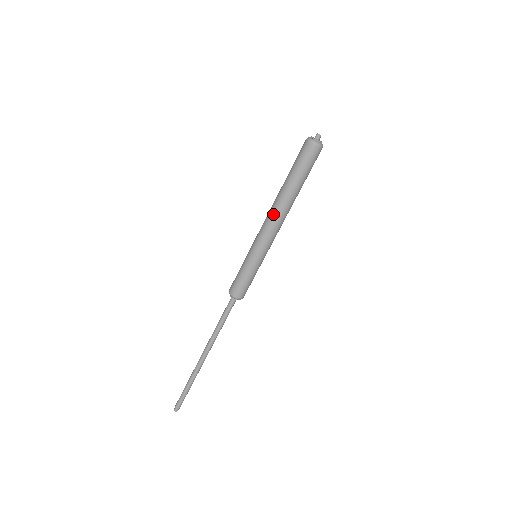
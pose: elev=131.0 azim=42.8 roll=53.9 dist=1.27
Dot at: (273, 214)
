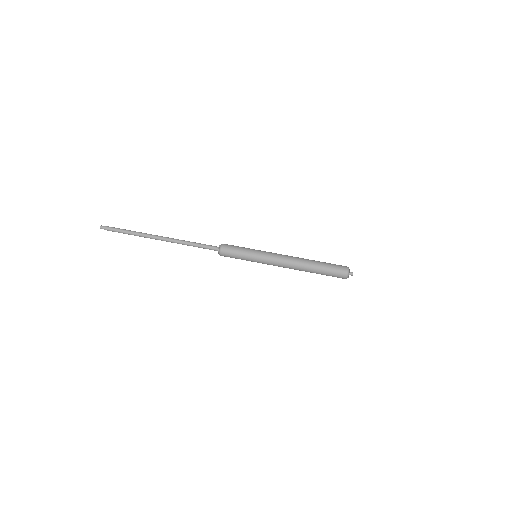
Dot at: (291, 263)
